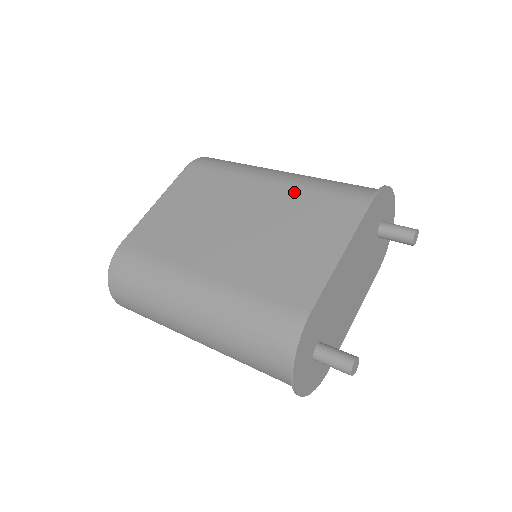
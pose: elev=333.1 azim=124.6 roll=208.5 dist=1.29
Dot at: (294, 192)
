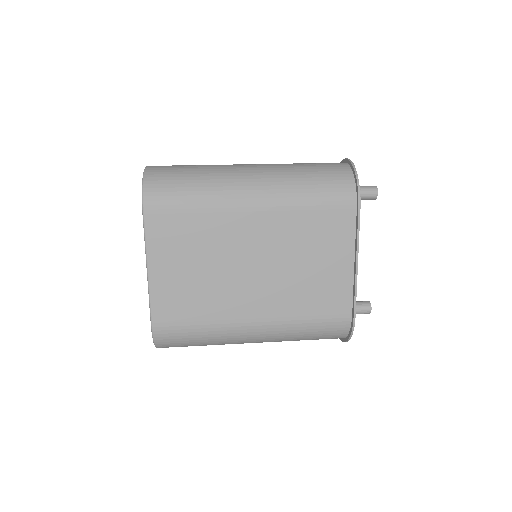
Dot at: (286, 215)
